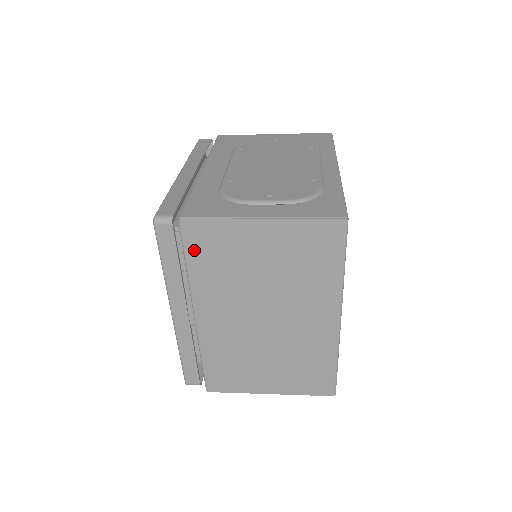
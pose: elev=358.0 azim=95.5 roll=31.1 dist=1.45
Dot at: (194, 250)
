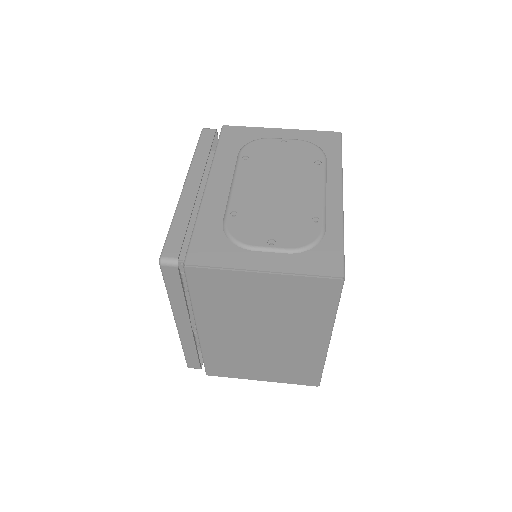
Dot at: (198, 288)
